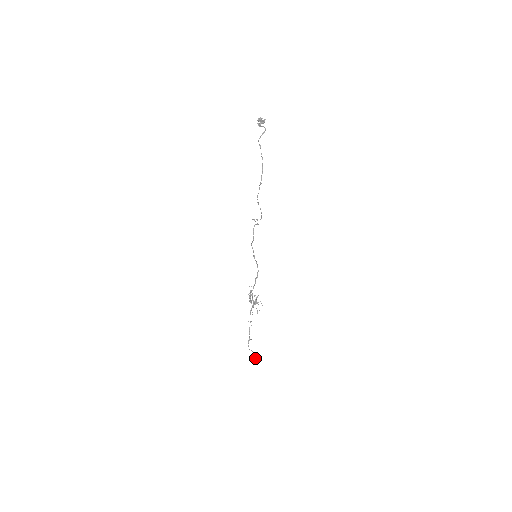
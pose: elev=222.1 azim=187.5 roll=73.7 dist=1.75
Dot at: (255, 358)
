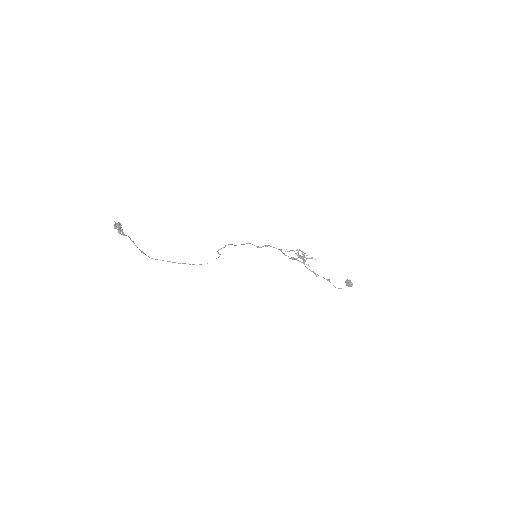
Dot at: (347, 284)
